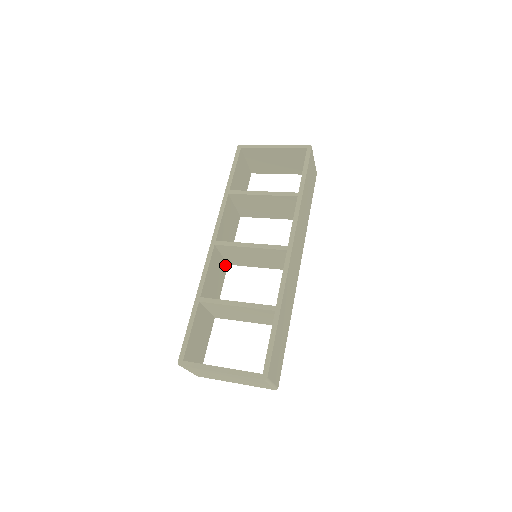
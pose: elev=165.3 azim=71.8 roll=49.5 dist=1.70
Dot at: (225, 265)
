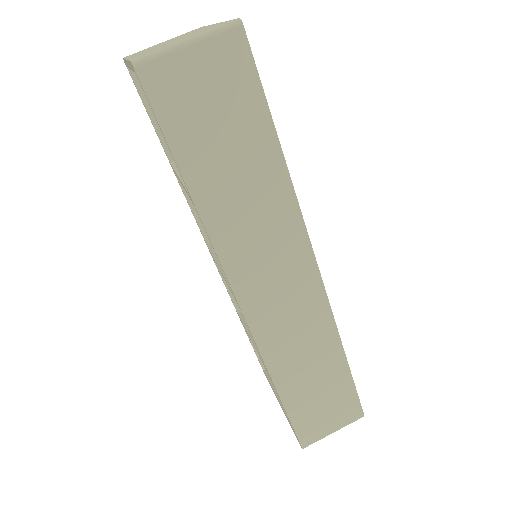
Dot at: occluded
